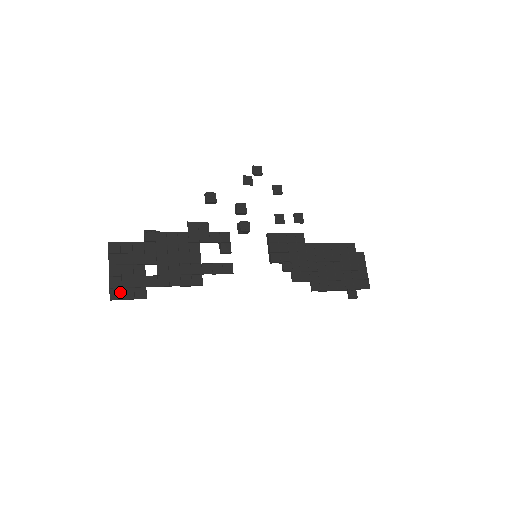
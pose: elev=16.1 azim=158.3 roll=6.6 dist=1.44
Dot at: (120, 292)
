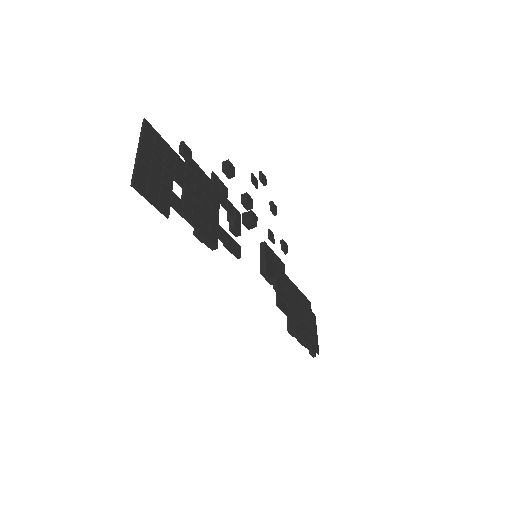
Dot at: (145, 185)
